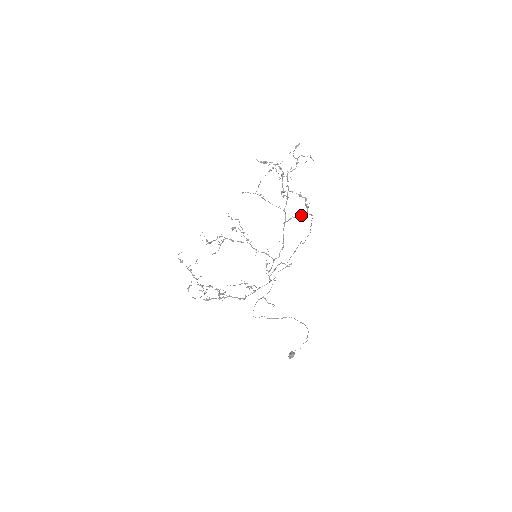
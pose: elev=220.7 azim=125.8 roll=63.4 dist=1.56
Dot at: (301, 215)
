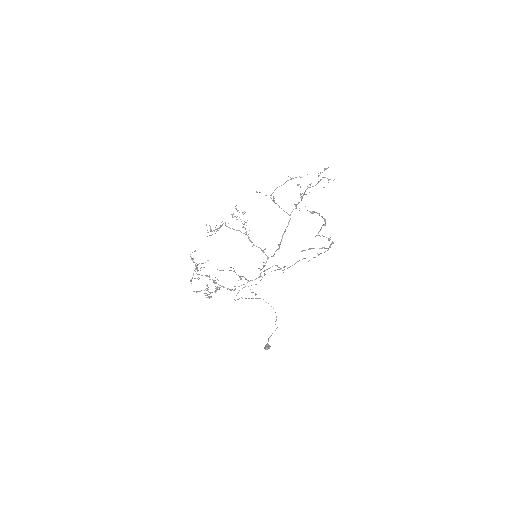
Dot at: (319, 248)
